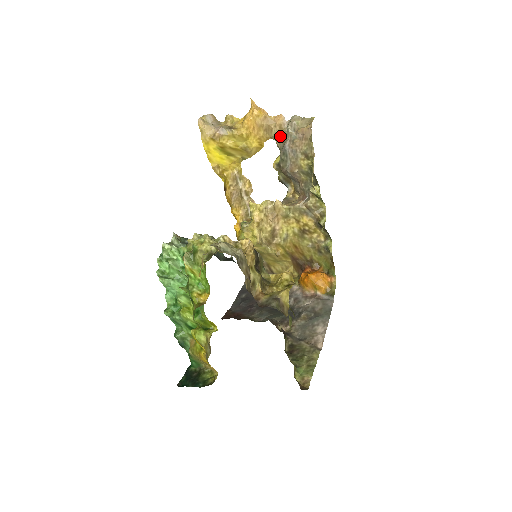
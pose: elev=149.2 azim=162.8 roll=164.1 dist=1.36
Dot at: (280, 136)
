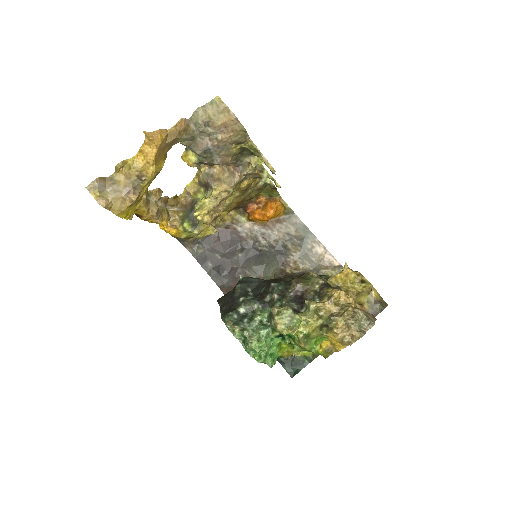
Dot at: (188, 138)
